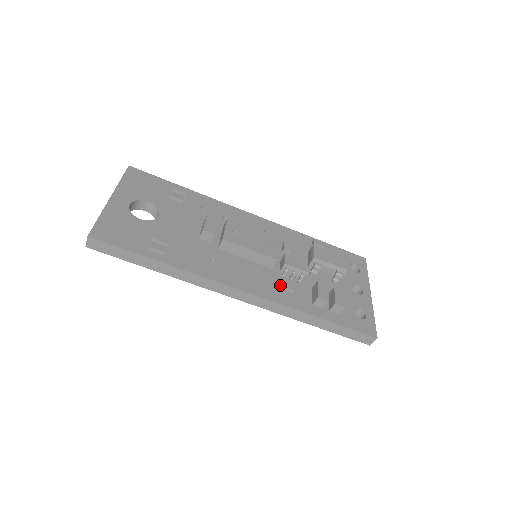
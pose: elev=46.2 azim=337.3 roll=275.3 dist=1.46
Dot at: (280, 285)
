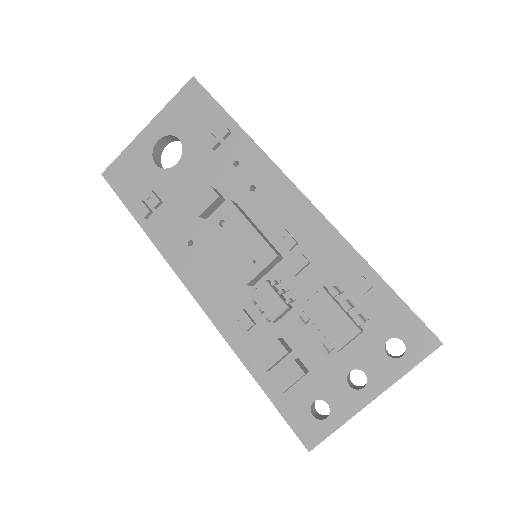
Dot at: (239, 312)
